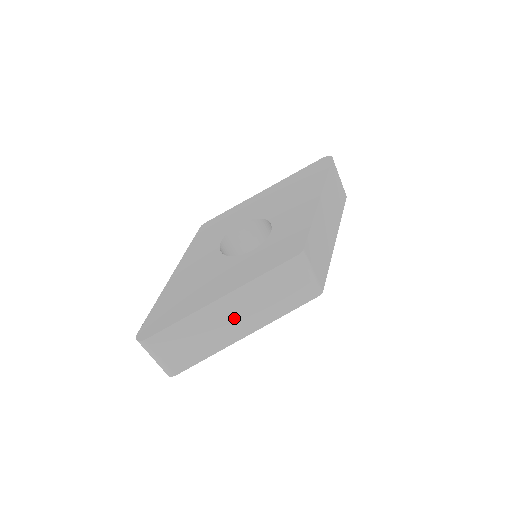
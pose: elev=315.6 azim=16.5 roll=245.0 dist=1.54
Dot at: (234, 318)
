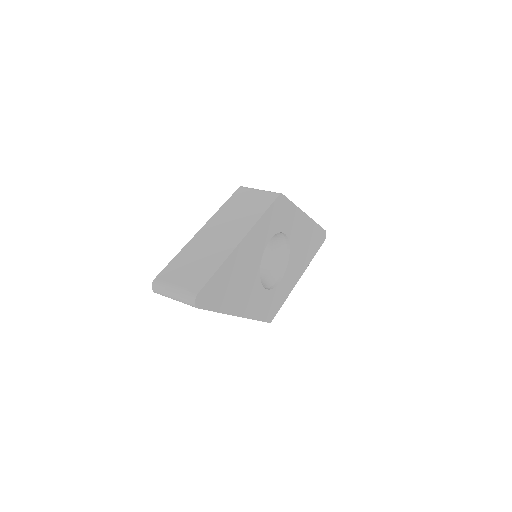
Dot at: (221, 235)
